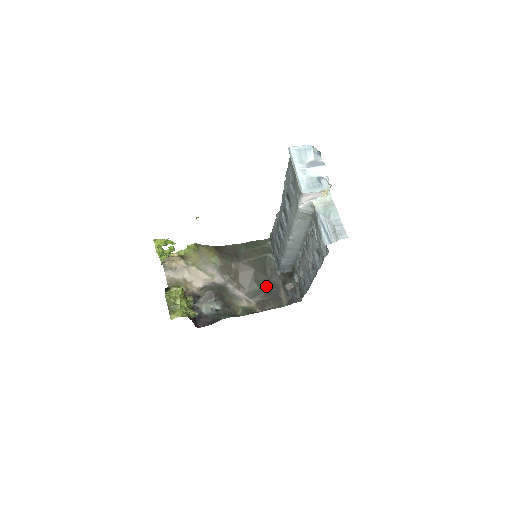
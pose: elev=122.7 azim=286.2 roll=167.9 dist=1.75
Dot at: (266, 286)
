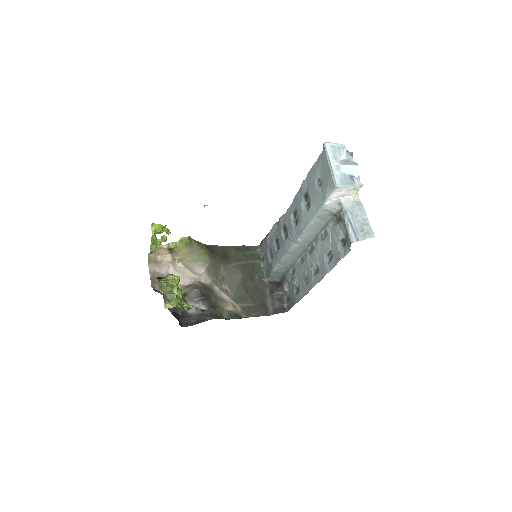
Dot at: (253, 292)
